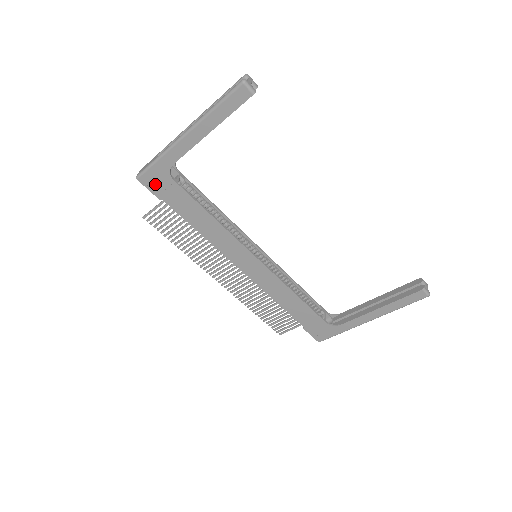
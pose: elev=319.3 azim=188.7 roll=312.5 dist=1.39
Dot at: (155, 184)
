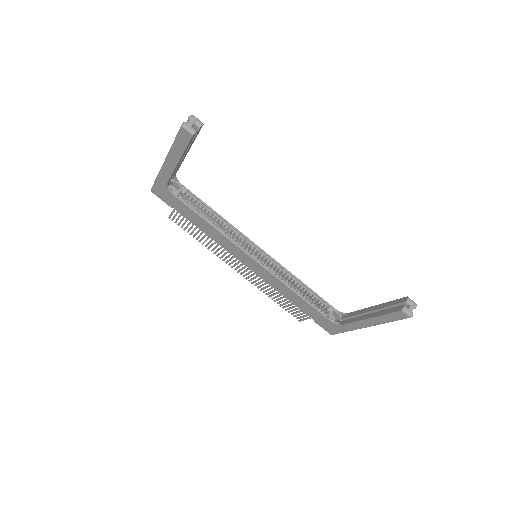
Dot at: (163, 196)
